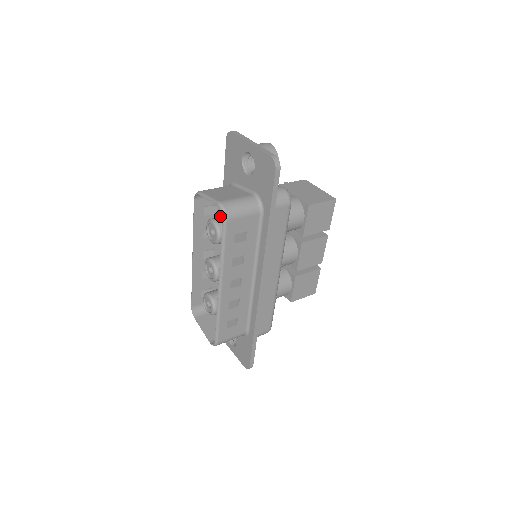
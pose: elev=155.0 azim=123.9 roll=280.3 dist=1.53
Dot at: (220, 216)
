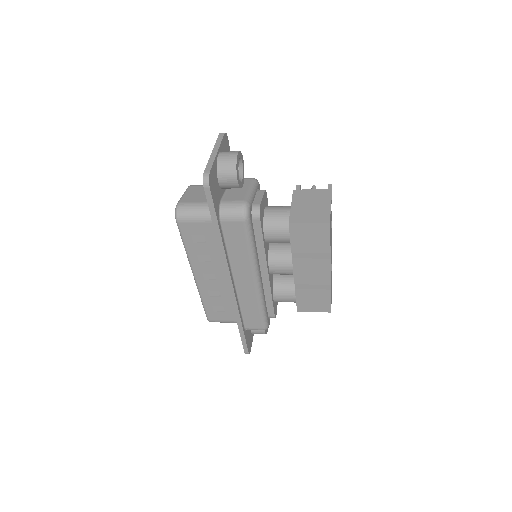
Dot at: occluded
